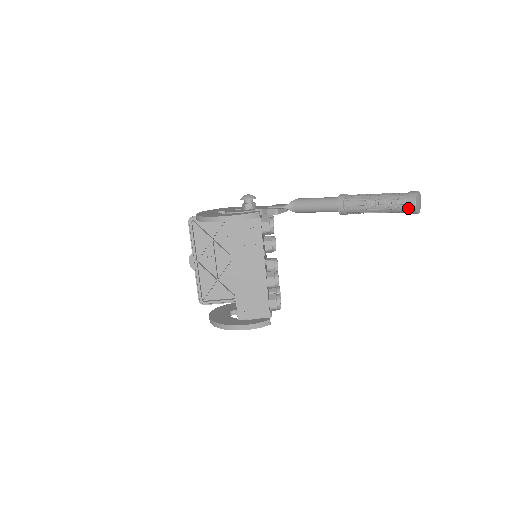
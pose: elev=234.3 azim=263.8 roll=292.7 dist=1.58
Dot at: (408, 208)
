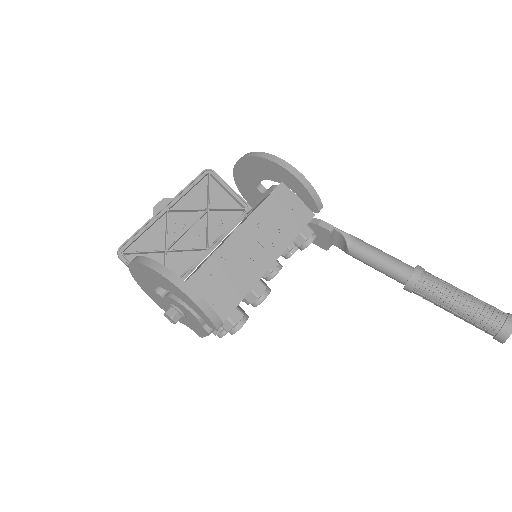
Dot at: (504, 323)
